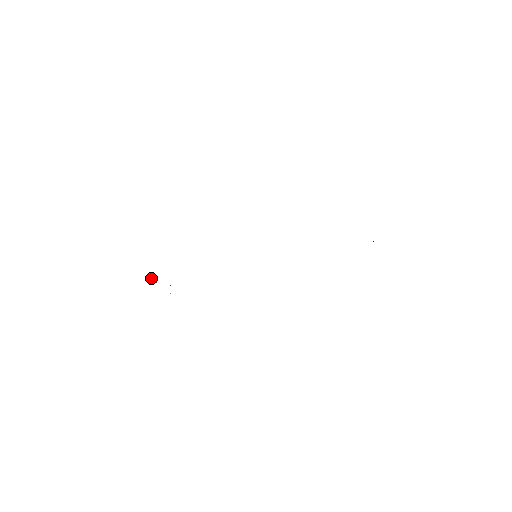
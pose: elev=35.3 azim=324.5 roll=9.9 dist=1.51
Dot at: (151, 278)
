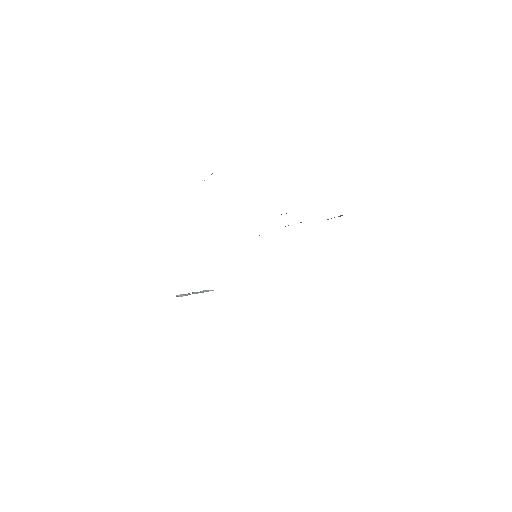
Dot at: (180, 295)
